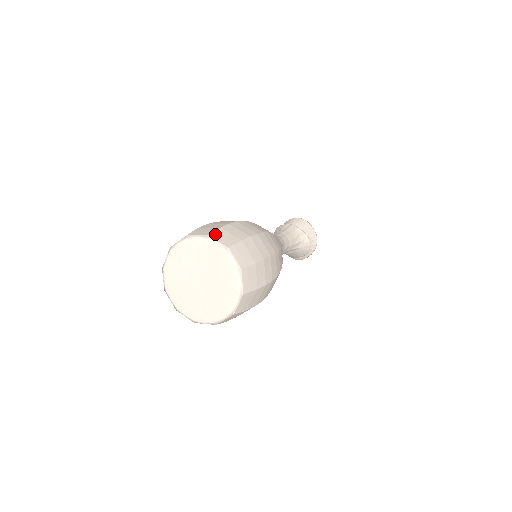
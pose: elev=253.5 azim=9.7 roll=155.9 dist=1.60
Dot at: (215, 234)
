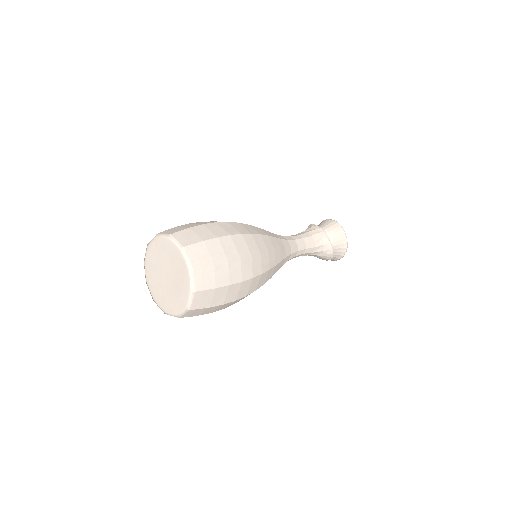
Dot at: (192, 248)
